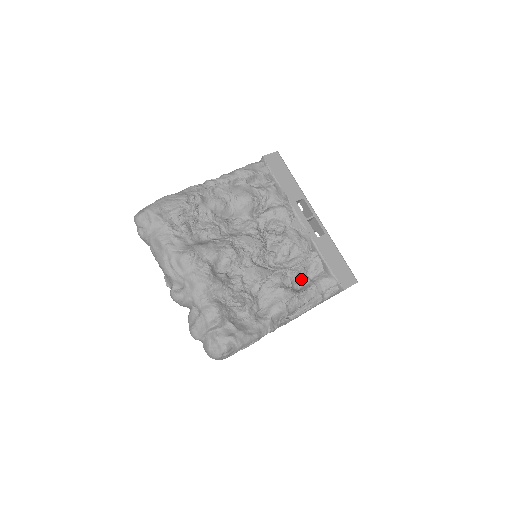
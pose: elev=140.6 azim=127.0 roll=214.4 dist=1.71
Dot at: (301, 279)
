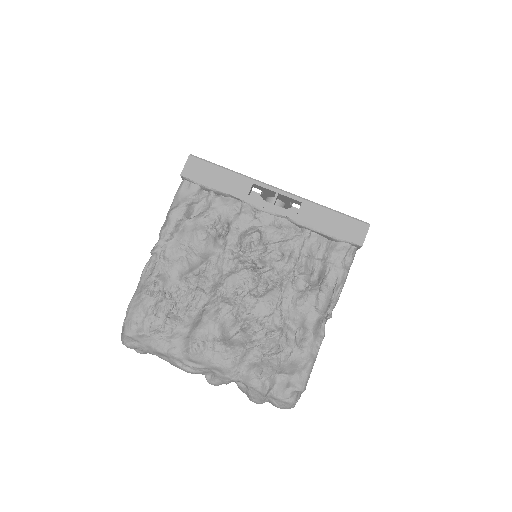
Dot at: (312, 267)
